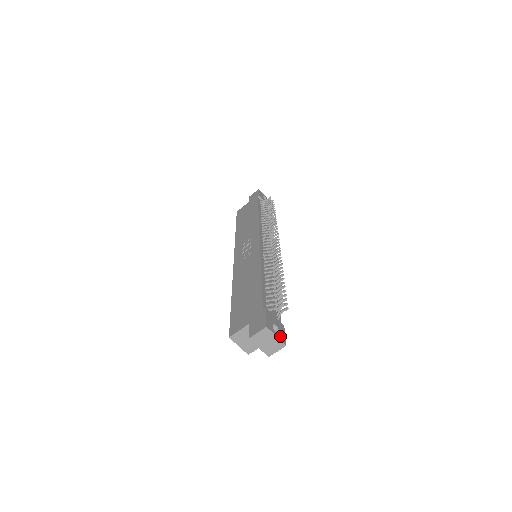
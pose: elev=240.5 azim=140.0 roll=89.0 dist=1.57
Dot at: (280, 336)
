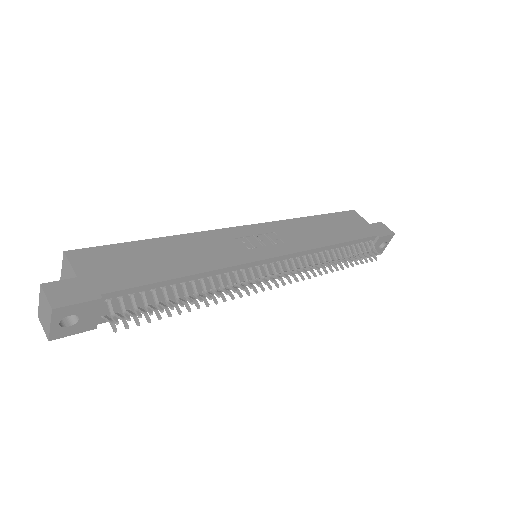
Dot at: (60, 329)
